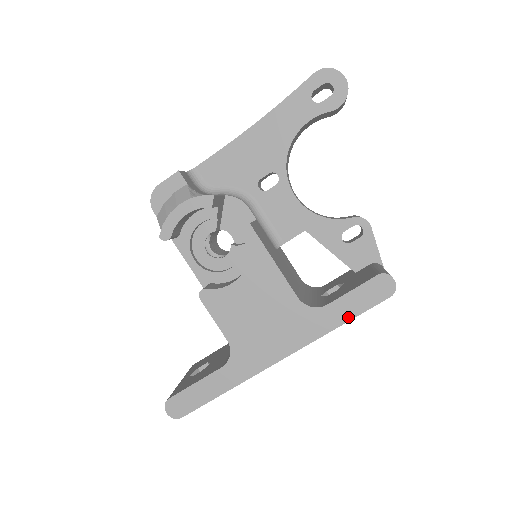
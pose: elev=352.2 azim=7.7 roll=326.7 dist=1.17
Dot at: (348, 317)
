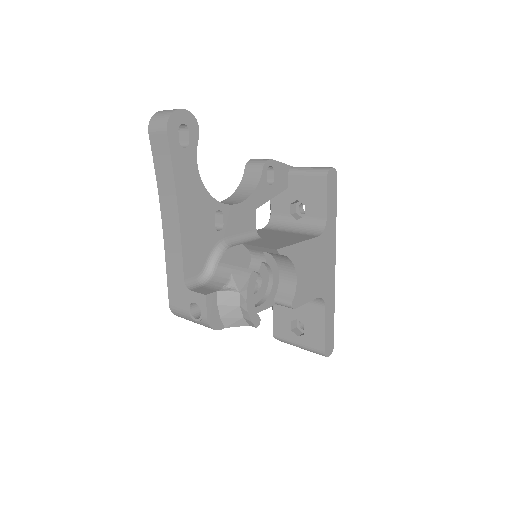
Dot at: (335, 209)
